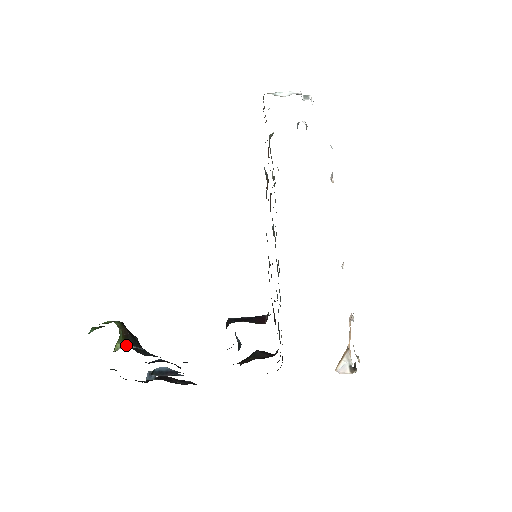
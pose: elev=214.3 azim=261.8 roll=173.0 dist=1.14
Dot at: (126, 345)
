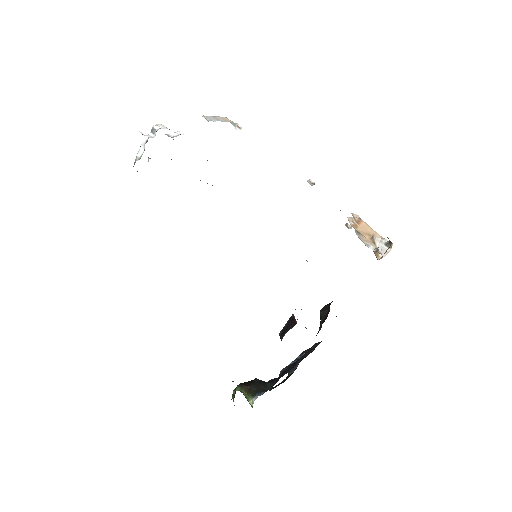
Dot at: (253, 398)
